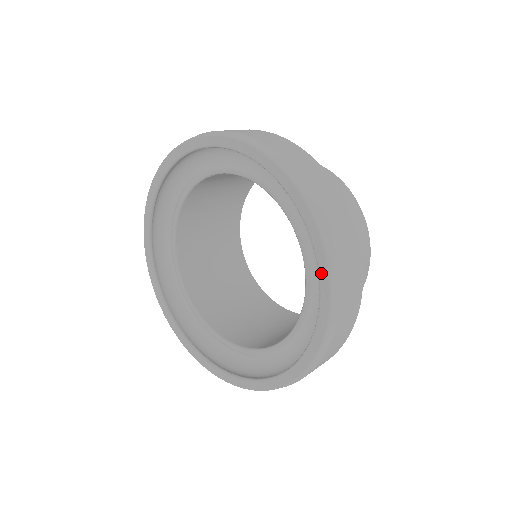
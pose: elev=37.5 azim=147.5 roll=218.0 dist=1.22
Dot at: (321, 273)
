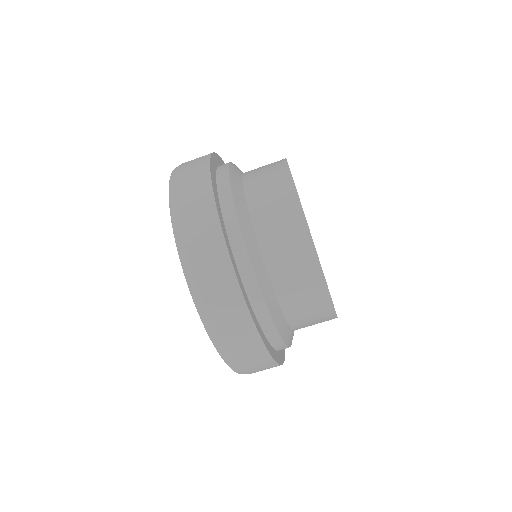
Dot at: occluded
